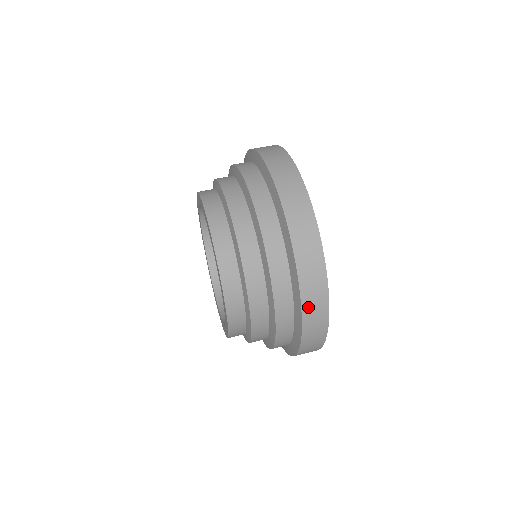
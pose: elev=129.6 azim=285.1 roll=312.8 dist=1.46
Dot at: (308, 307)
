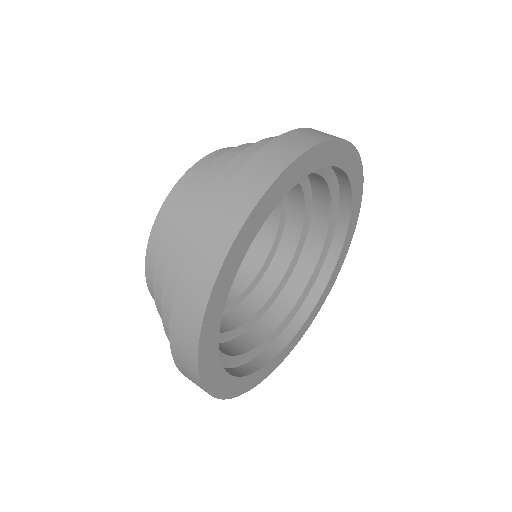
Dot at: (176, 330)
